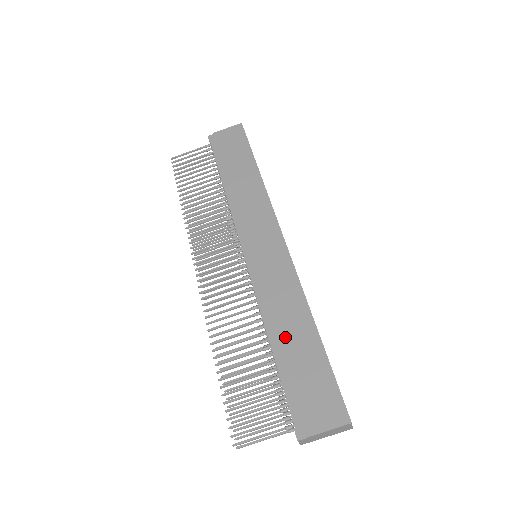
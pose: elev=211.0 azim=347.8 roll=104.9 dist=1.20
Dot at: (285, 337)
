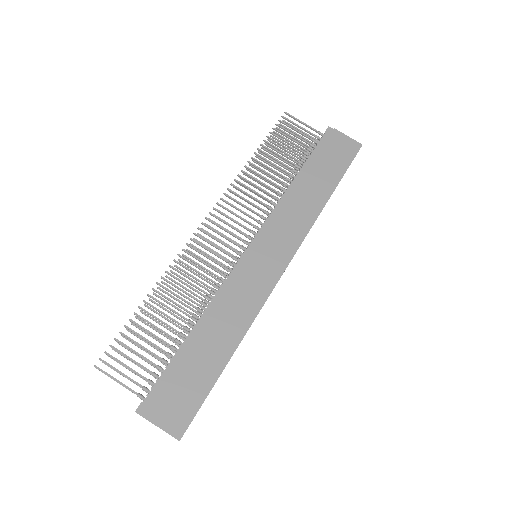
Dot at: (206, 337)
